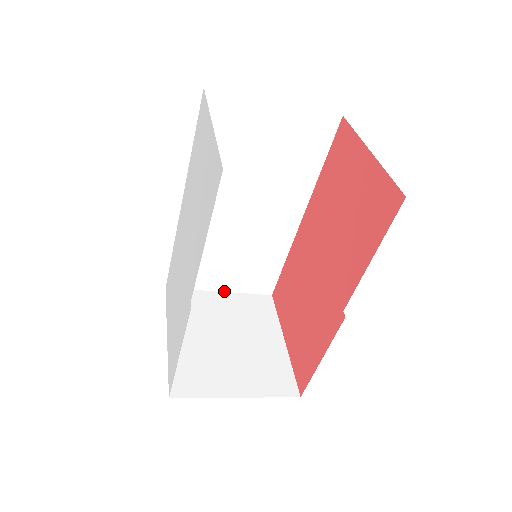
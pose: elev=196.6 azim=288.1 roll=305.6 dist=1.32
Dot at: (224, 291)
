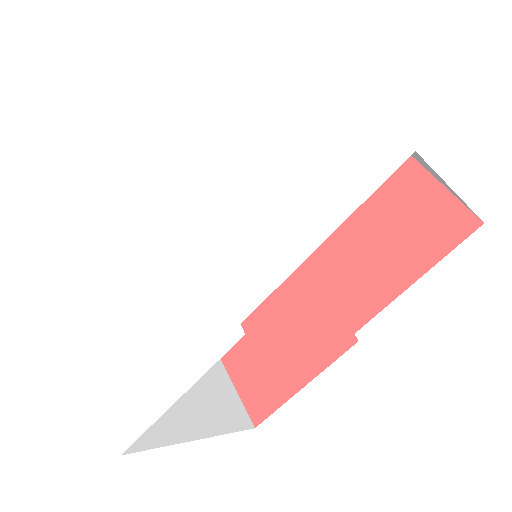
Dot at: occluded
